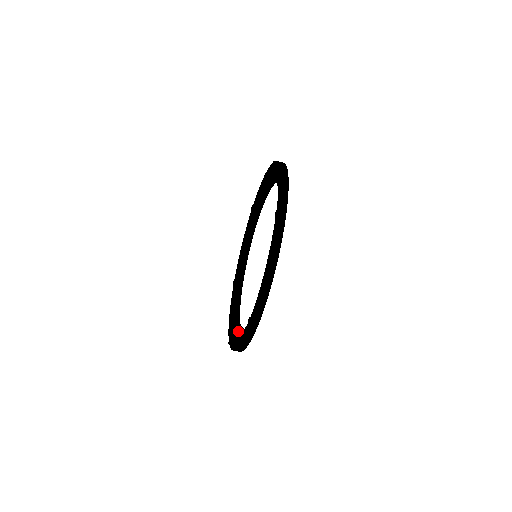
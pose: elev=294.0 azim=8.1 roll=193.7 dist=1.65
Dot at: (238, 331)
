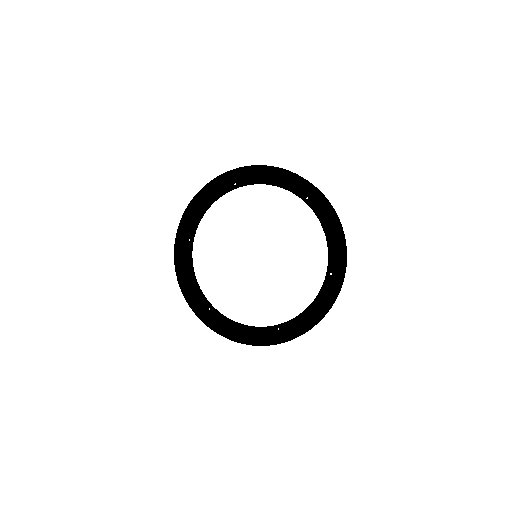
Dot at: (253, 328)
